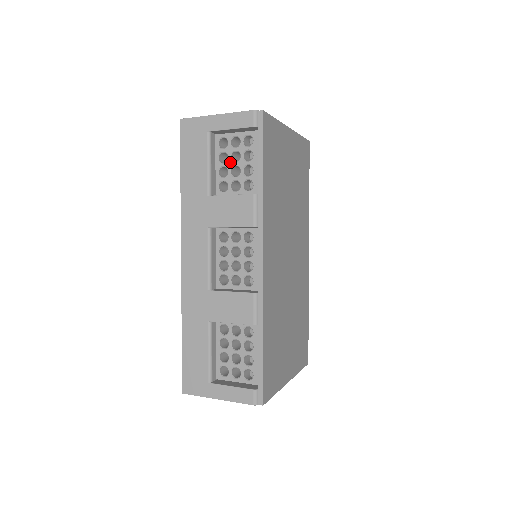
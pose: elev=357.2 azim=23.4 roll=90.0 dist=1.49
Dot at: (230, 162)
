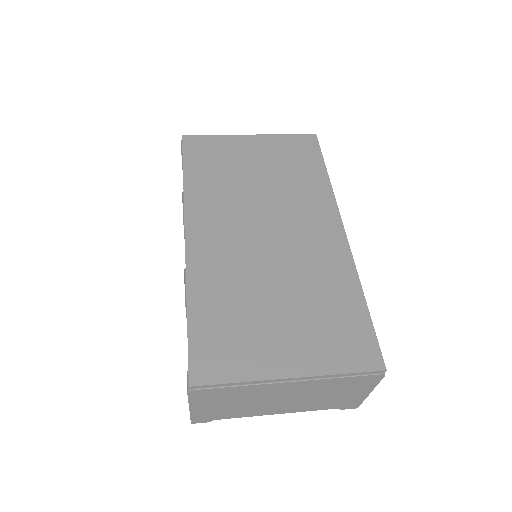
Dot at: occluded
